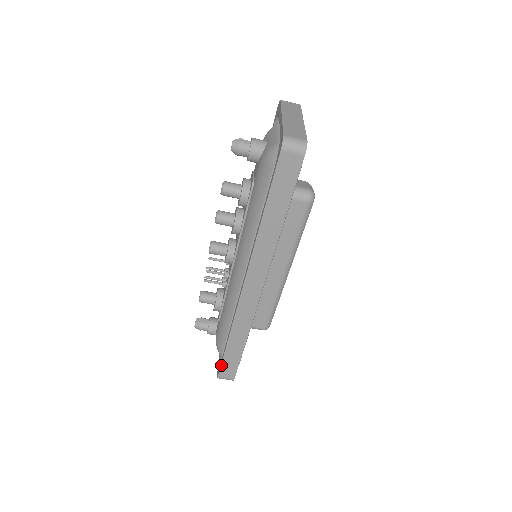
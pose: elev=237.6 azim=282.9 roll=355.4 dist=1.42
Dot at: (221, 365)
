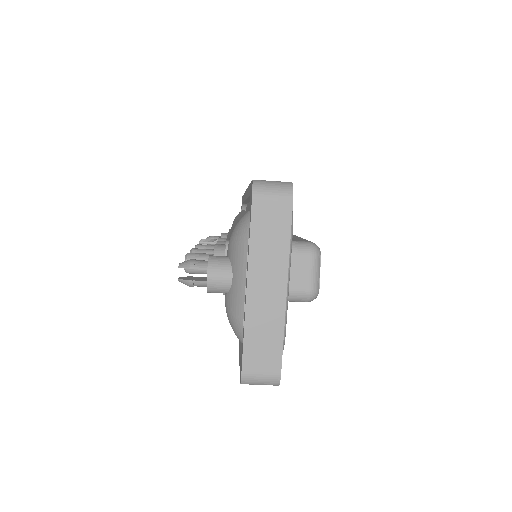
Dot at: occluded
